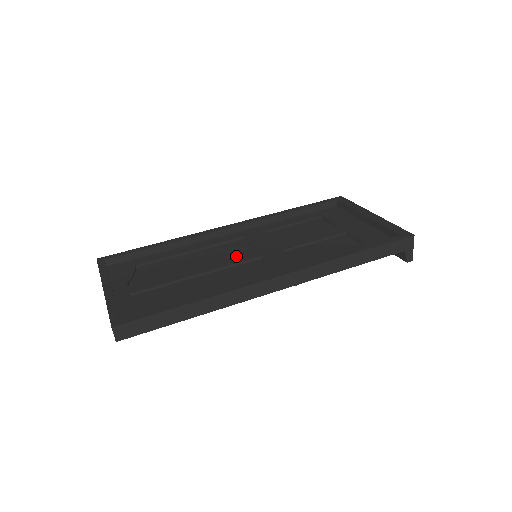
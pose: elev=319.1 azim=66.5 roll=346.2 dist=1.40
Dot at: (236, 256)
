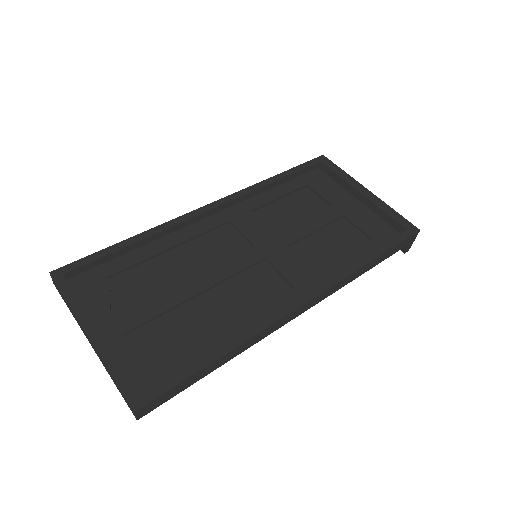
Dot at: (234, 258)
